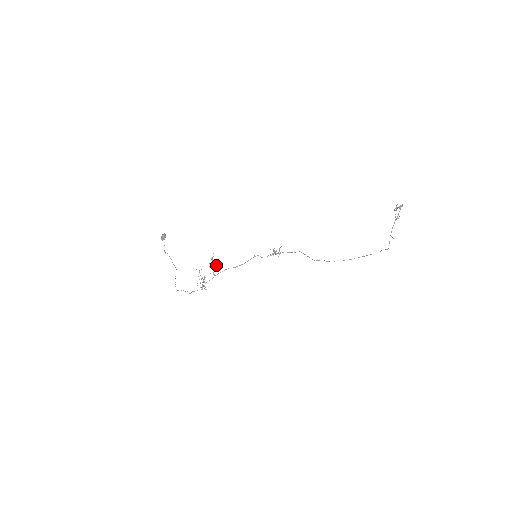
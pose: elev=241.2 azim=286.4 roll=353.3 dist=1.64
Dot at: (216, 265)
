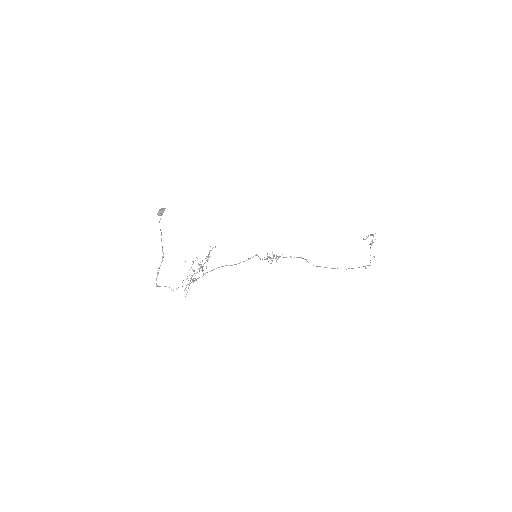
Dot at: (201, 265)
